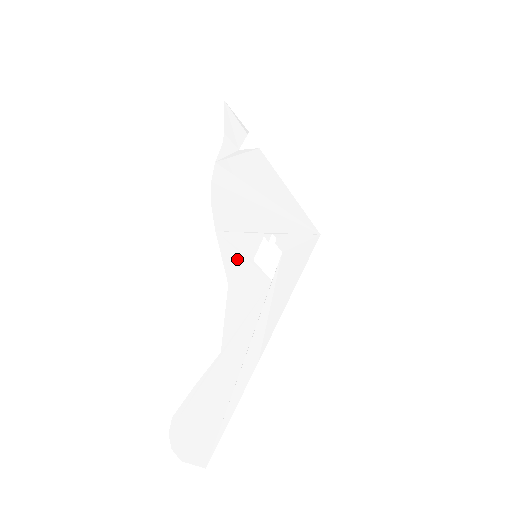
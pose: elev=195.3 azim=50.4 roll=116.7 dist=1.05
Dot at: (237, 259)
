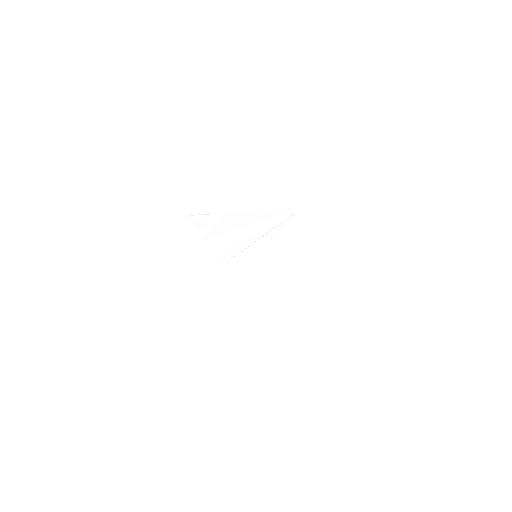
Dot at: (243, 267)
